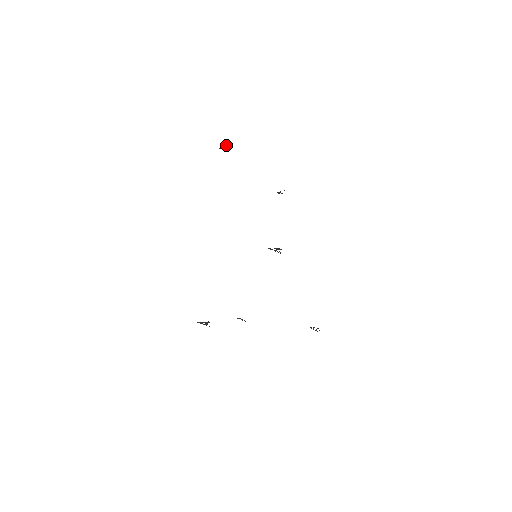
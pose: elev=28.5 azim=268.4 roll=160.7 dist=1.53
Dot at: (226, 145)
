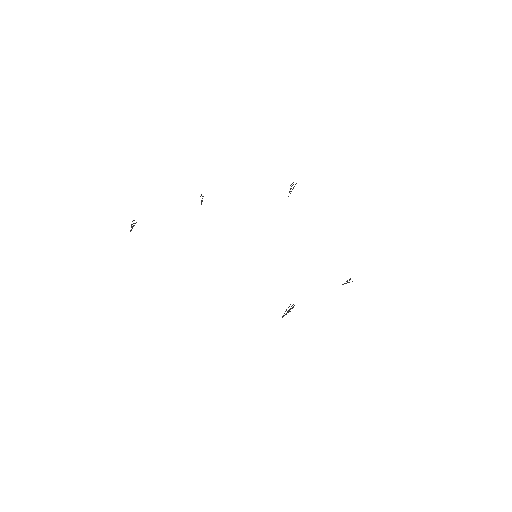
Dot at: (292, 308)
